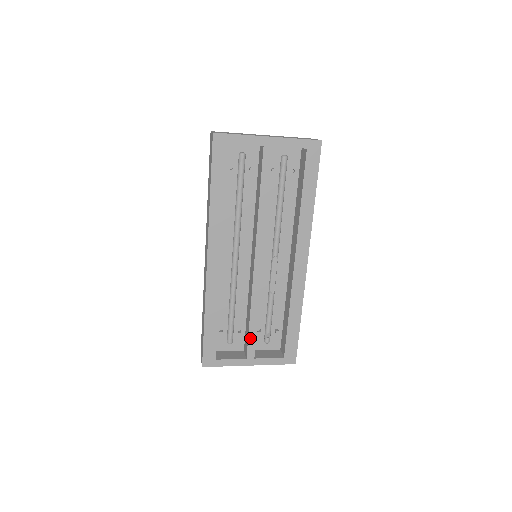
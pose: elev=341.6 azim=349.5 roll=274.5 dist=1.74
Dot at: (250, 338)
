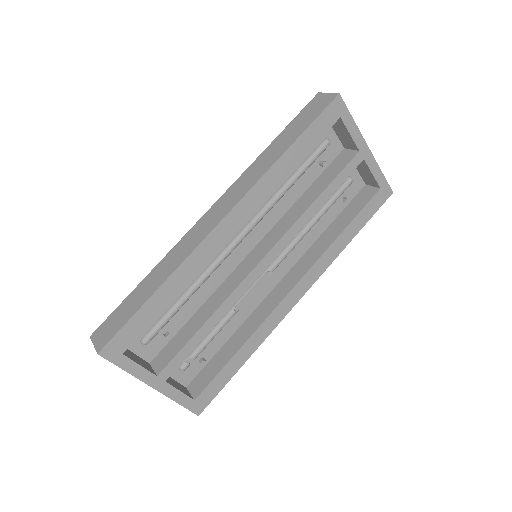
Dot at: (183, 350)
